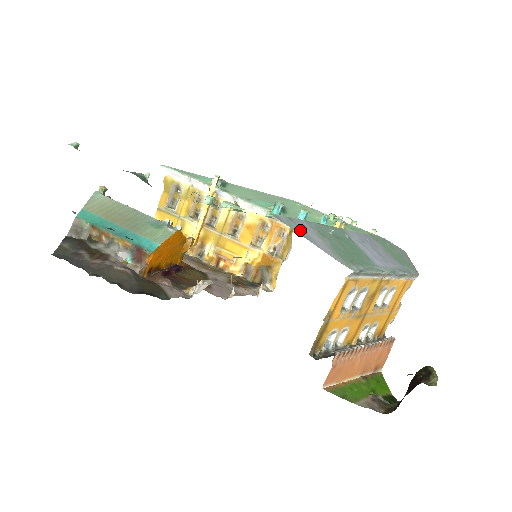
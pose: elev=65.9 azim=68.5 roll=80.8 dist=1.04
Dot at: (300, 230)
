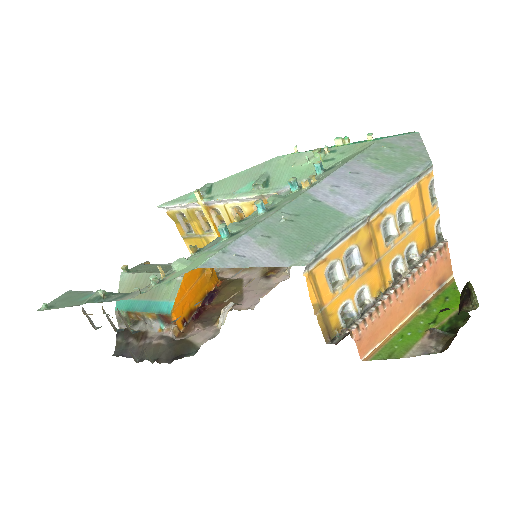
Dot at: (235, 259)
